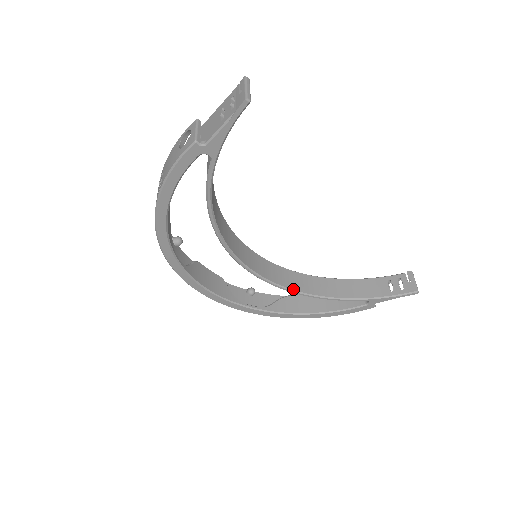
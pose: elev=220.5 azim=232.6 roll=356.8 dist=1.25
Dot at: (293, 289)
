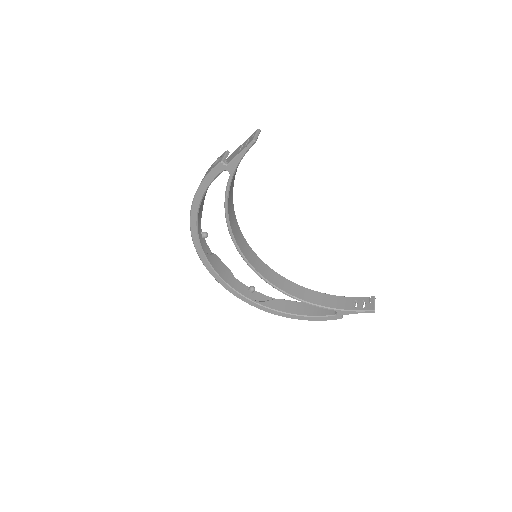
Dot at: (280, 288)
